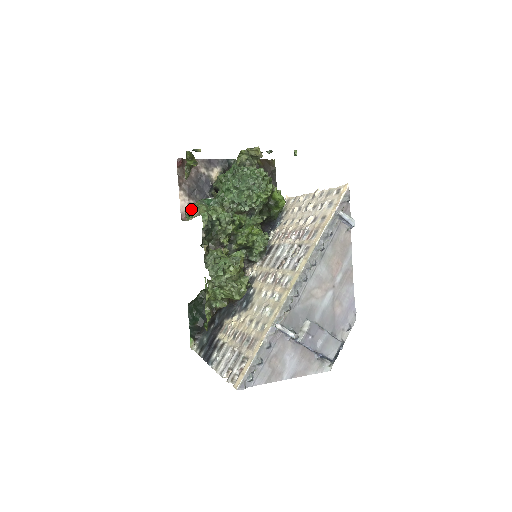
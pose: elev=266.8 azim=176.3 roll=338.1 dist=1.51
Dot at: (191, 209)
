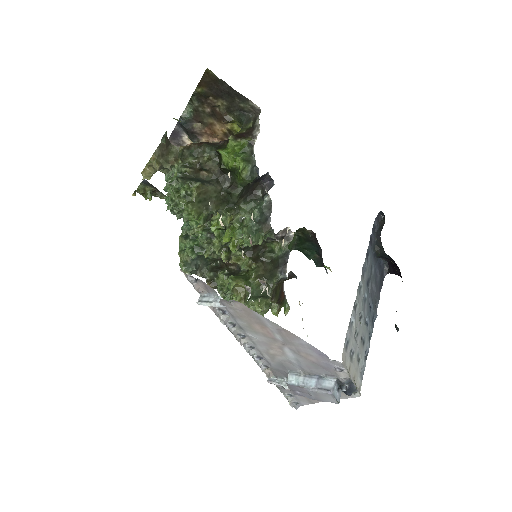
Dot at: occluded
